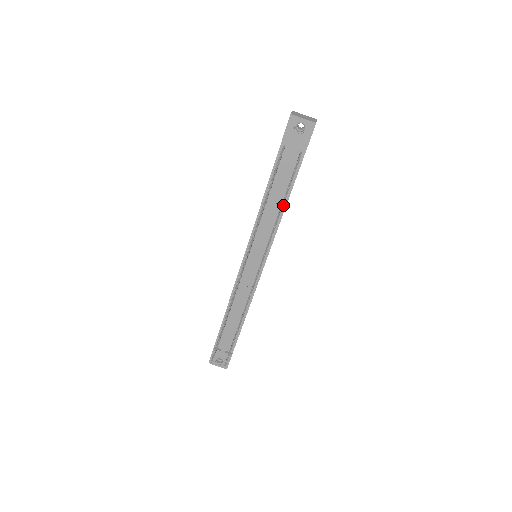
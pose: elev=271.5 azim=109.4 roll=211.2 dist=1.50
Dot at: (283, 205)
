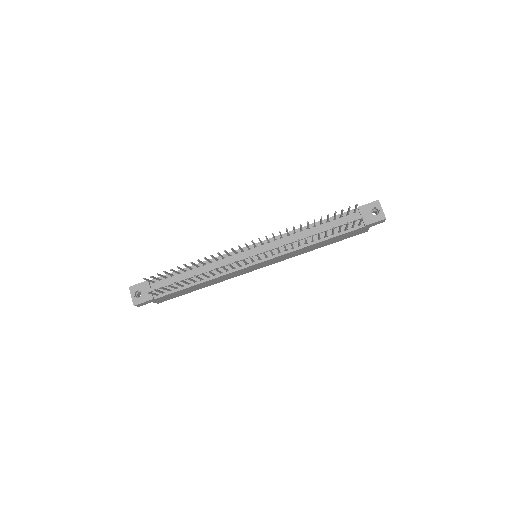
Dot at: (315, 241)
